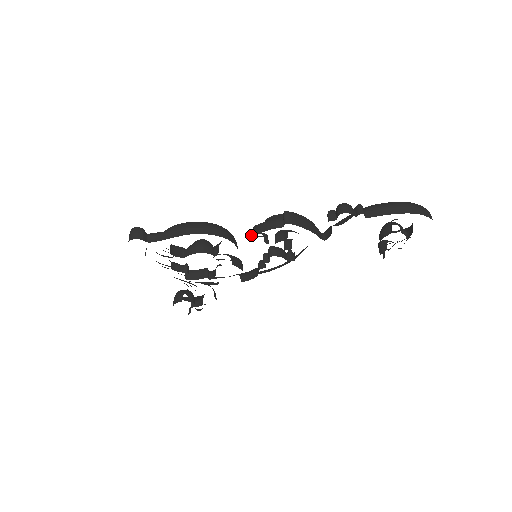
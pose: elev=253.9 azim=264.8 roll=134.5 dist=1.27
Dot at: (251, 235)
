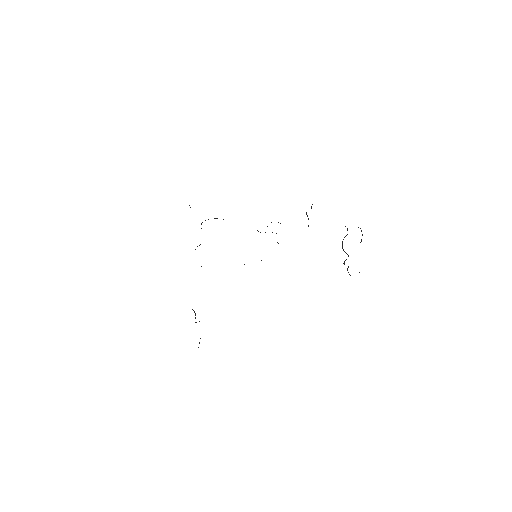
Dot at: occluded
